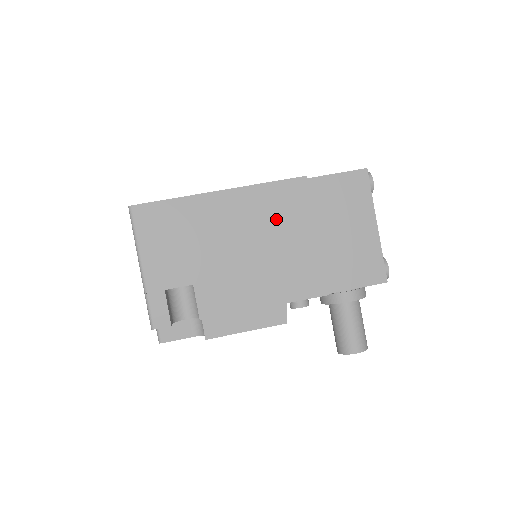
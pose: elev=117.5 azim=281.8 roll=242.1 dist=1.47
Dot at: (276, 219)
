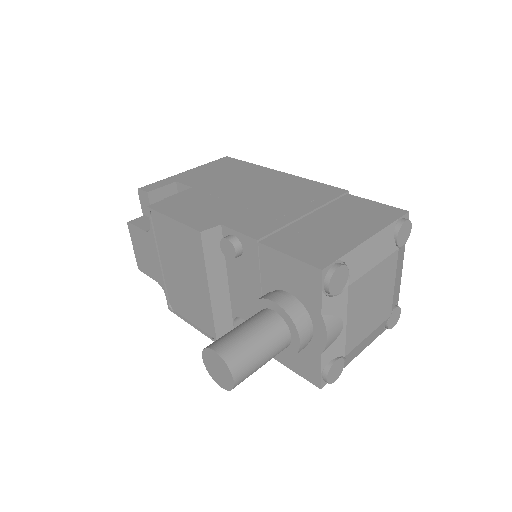
Dot at: (292, 194)
